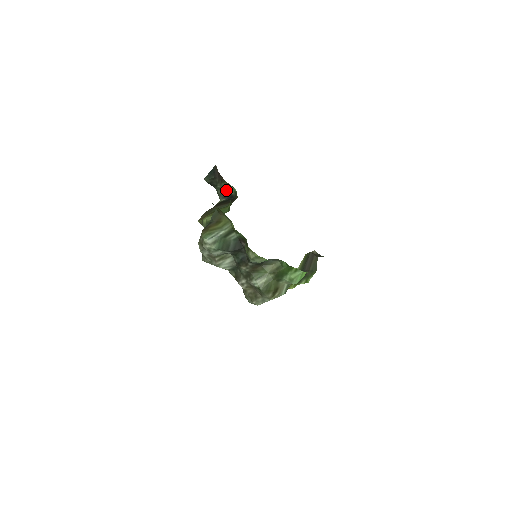
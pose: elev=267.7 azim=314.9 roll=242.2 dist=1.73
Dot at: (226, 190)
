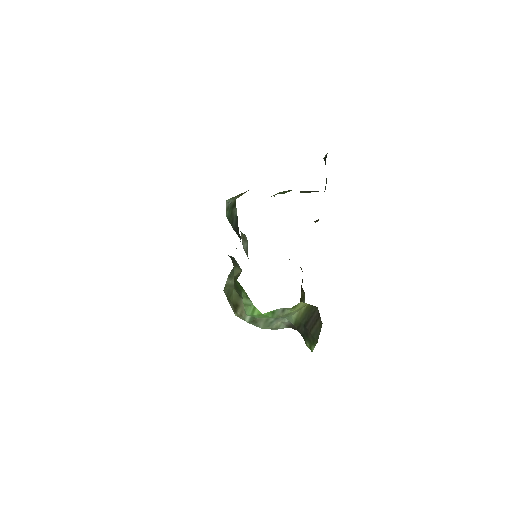
Dot at: occluded
